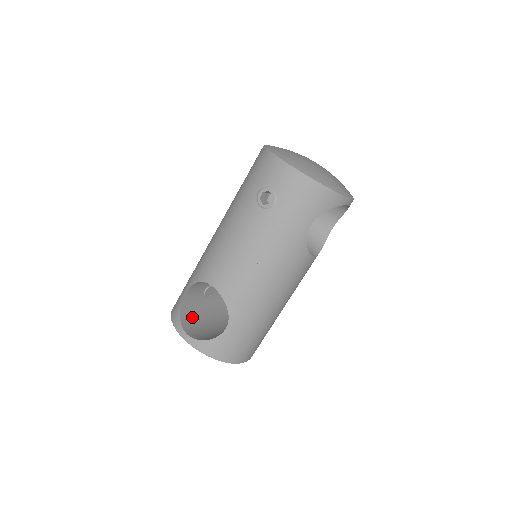
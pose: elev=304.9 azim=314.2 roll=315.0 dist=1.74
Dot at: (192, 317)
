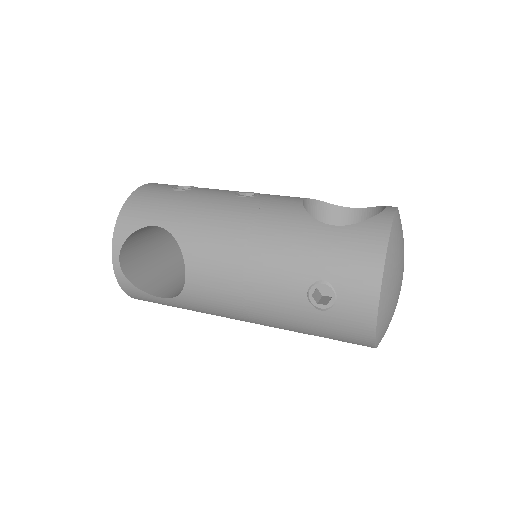
Dot at: (141, 234)
